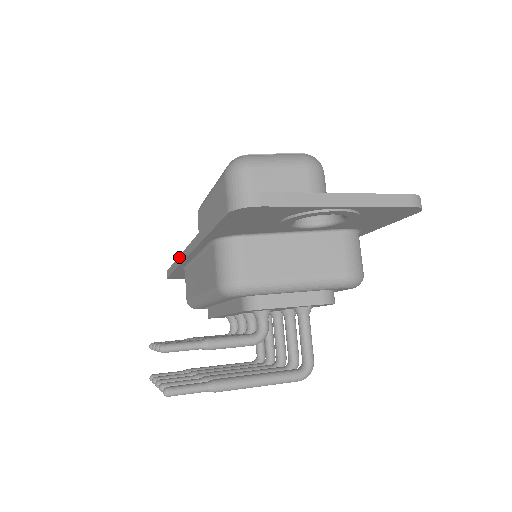
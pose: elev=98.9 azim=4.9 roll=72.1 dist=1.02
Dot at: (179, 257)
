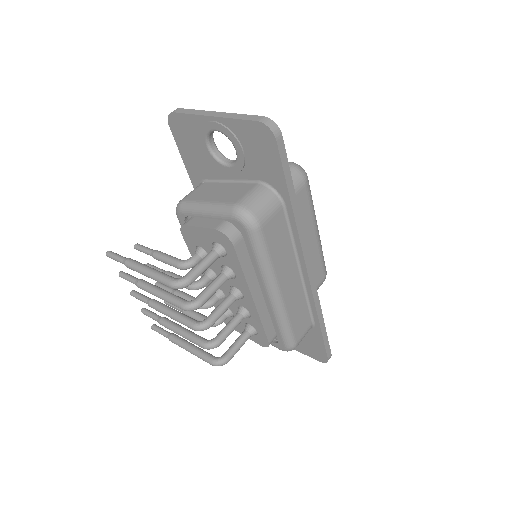
Dot at: occluded
